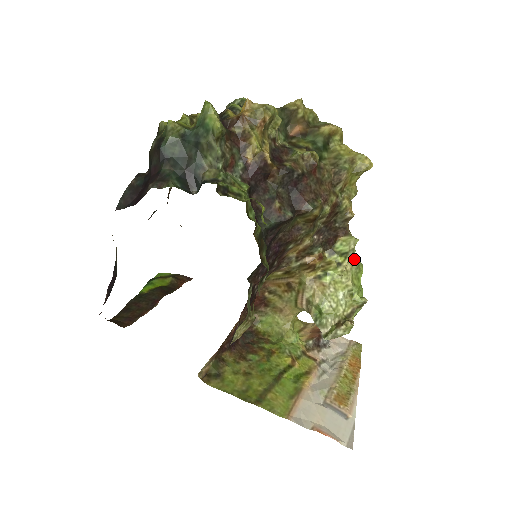
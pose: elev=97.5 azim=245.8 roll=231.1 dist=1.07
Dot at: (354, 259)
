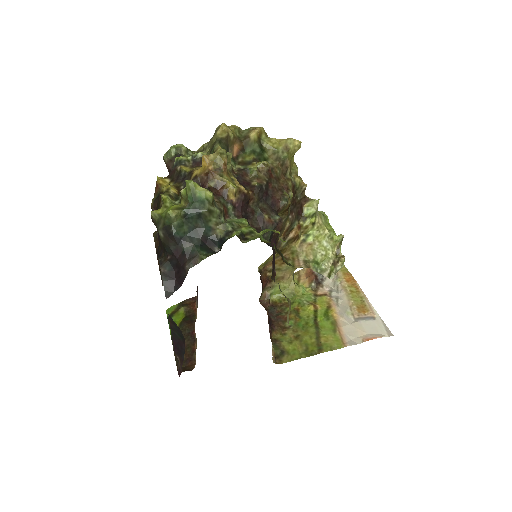
Dot at: (320, 213)
